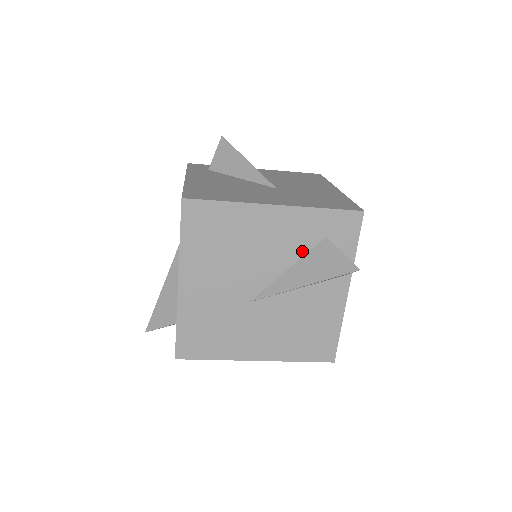
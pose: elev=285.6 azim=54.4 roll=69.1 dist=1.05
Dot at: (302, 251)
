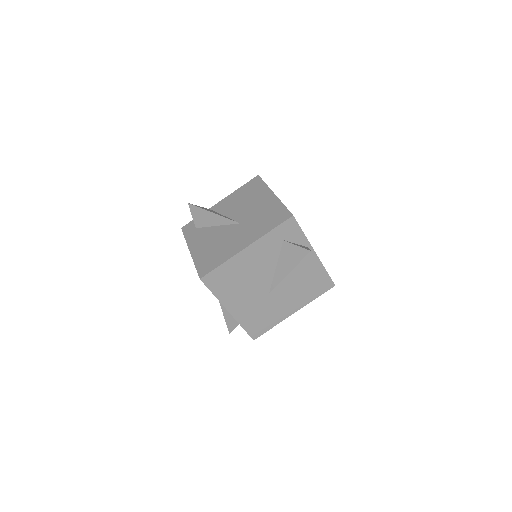
Dot at: (276, 255)
